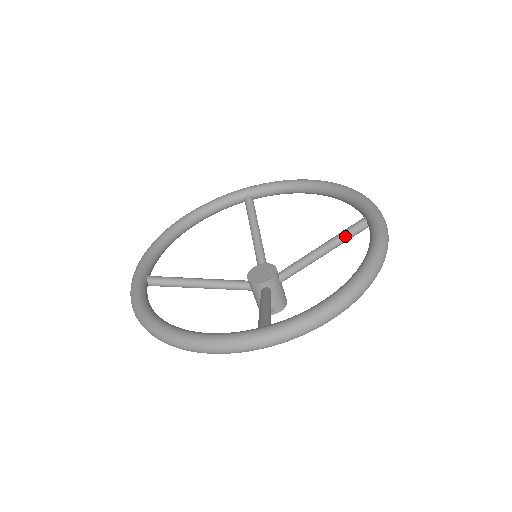
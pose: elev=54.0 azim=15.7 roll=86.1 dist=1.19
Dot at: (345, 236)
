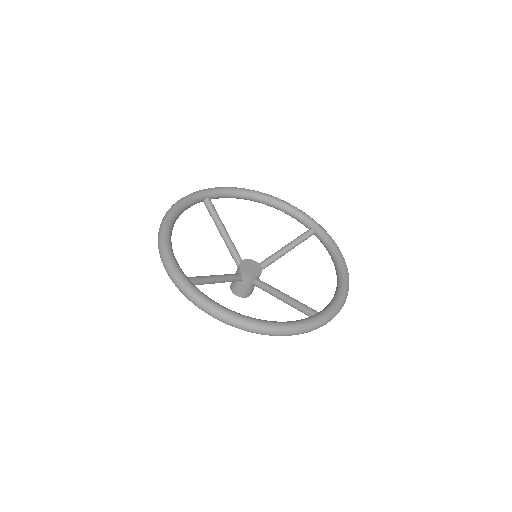
Dot at: (299, 306)
